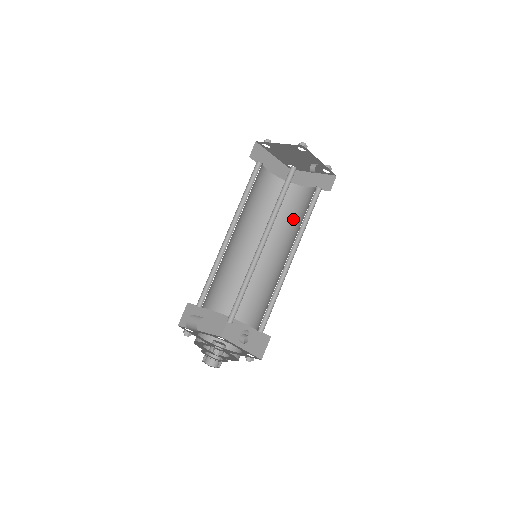
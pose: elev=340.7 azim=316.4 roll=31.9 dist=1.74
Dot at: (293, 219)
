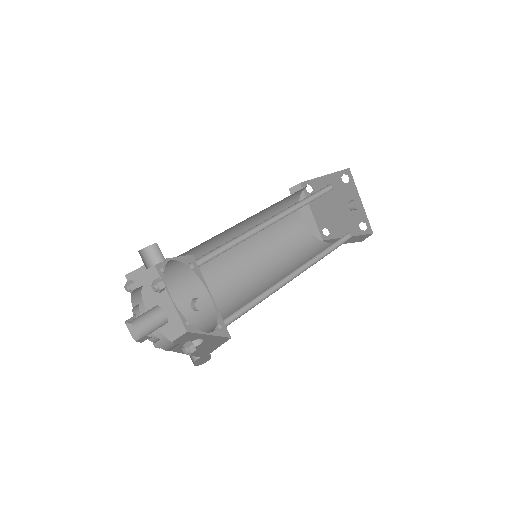
Dot at: occluded
